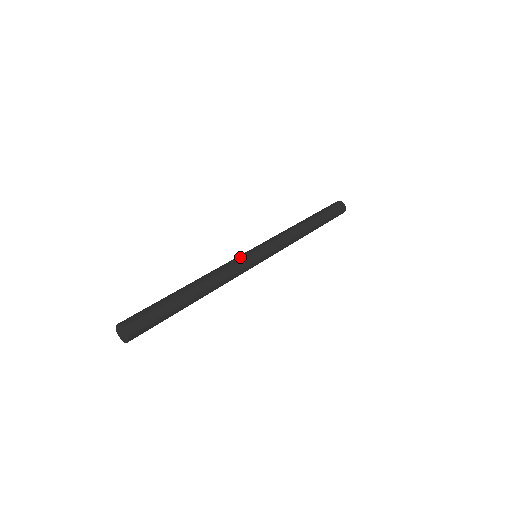
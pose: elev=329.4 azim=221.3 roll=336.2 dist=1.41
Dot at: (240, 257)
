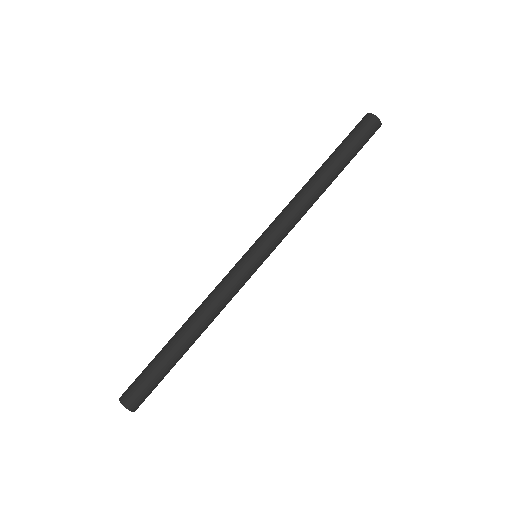
Dot at: (239, 276)
